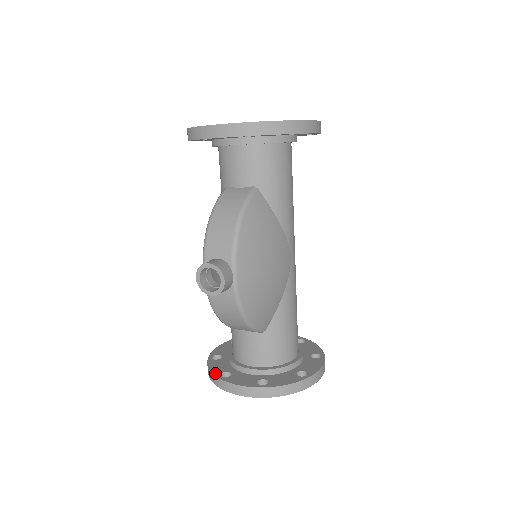
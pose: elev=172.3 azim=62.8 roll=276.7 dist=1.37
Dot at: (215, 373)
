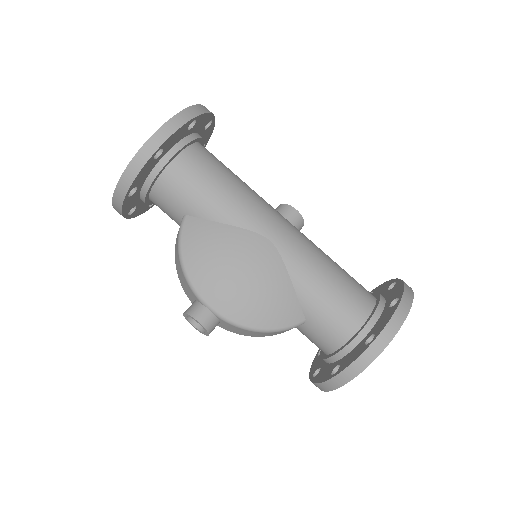
Dot at: (310, 375)
